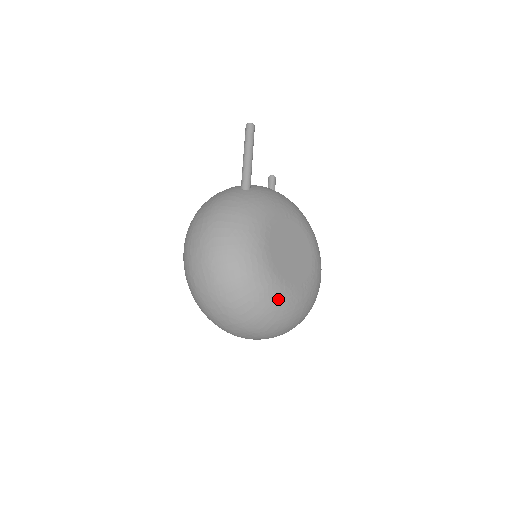
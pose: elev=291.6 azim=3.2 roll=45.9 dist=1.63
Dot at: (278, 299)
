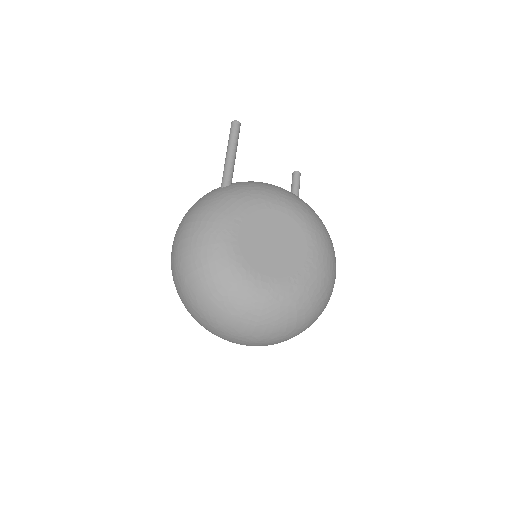
Dot at: (252, 296)
